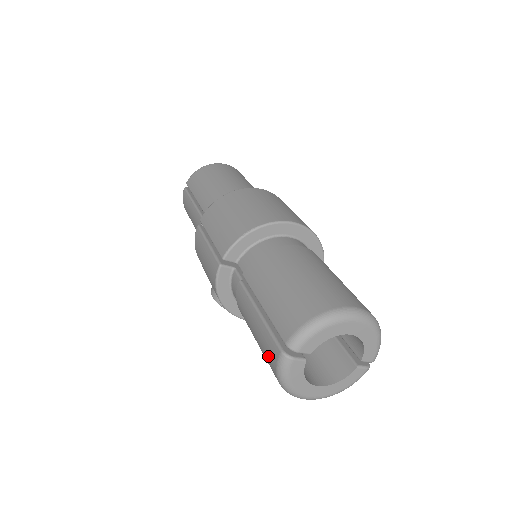
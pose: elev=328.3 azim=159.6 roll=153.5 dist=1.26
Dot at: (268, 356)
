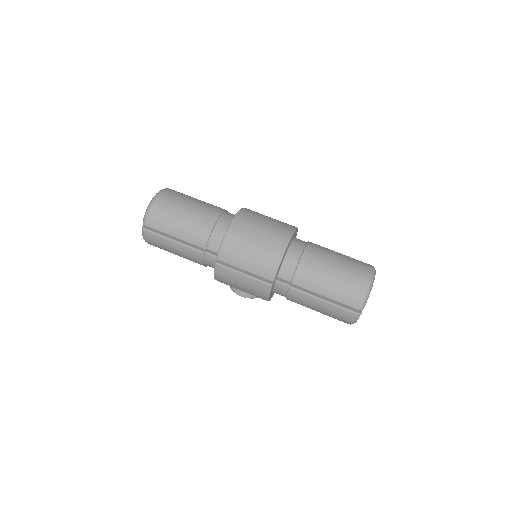
Dot at: (341, 317)
